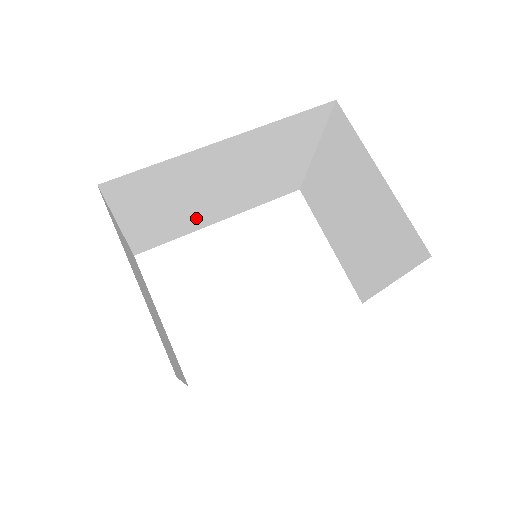
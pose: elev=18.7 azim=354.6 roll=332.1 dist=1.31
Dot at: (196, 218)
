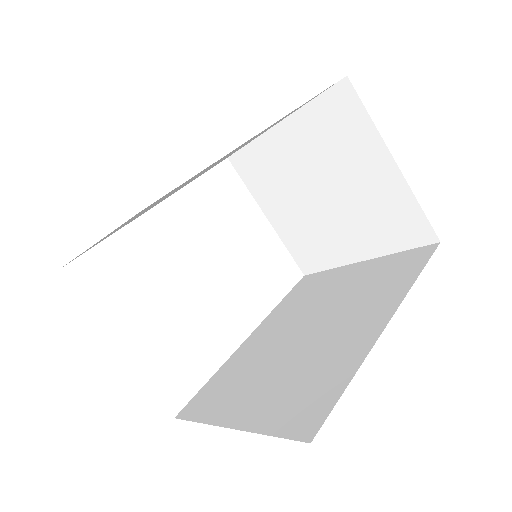
Dot at: occluded
